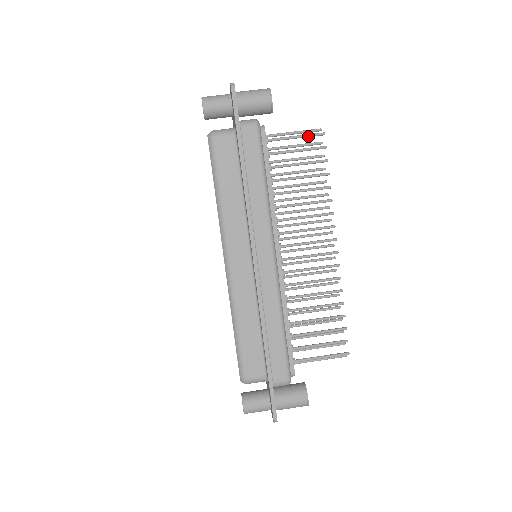
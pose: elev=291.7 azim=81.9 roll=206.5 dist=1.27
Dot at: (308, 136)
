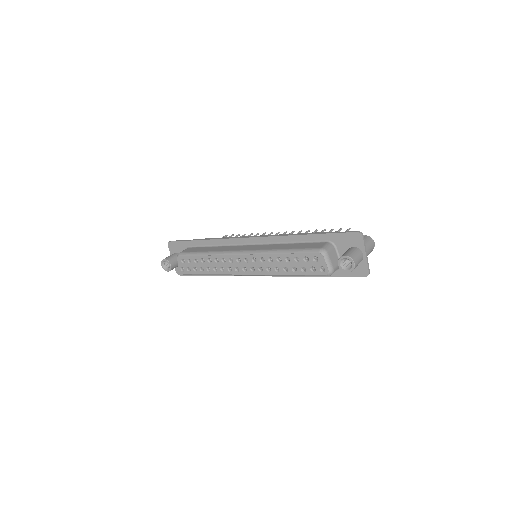
Dot at: occluded
